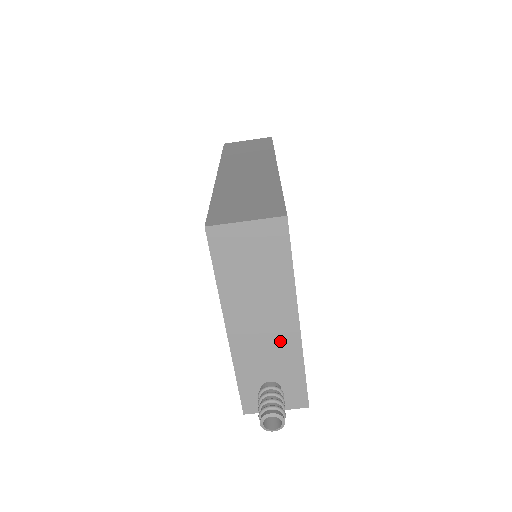
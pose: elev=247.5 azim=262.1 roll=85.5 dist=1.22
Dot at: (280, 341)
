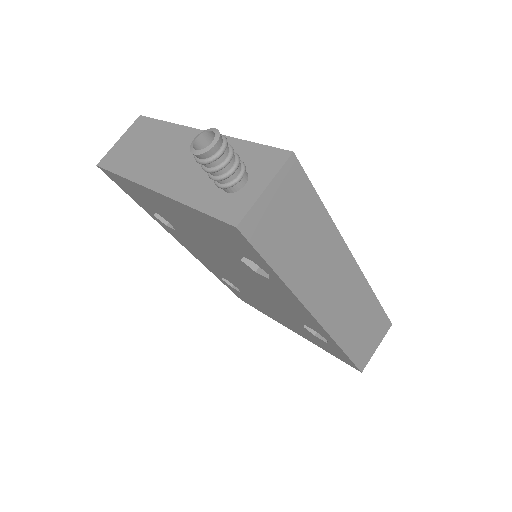
Dot at: occluded
